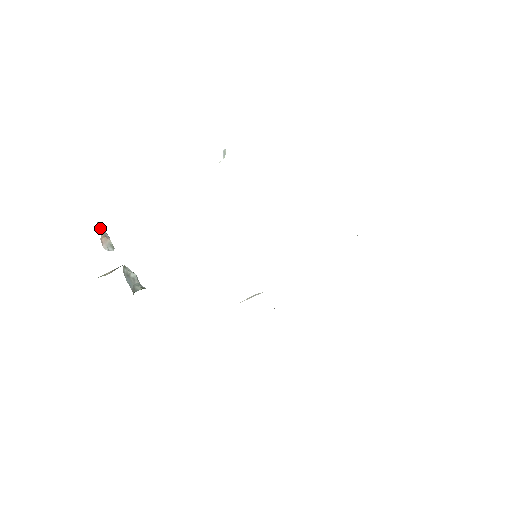
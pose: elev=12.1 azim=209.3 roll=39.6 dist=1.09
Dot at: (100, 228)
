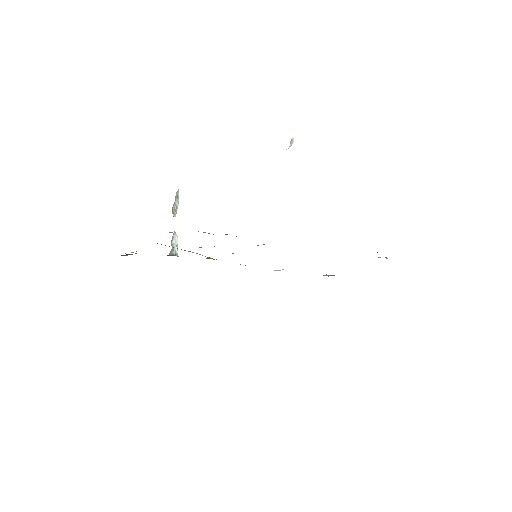
Dot at: (176, 196)
